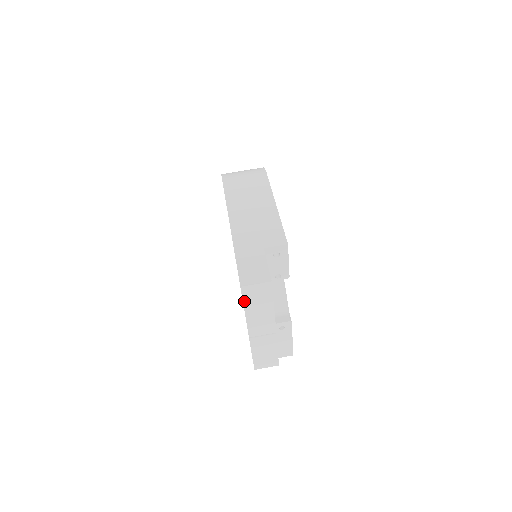
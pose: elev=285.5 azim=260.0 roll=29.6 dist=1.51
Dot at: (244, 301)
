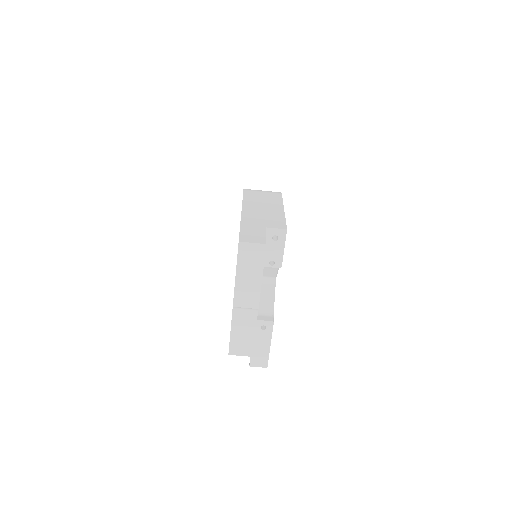
Dot at: (238, 260)
